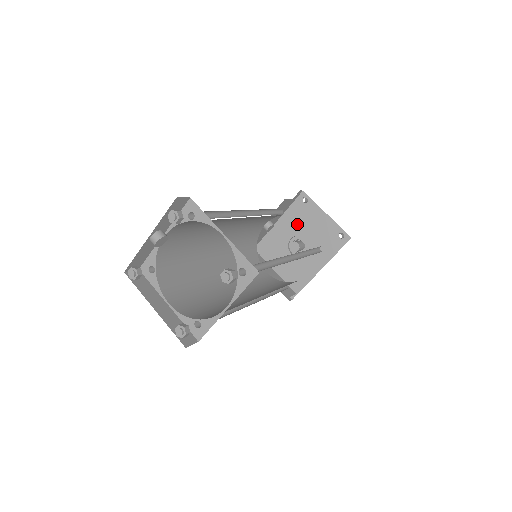
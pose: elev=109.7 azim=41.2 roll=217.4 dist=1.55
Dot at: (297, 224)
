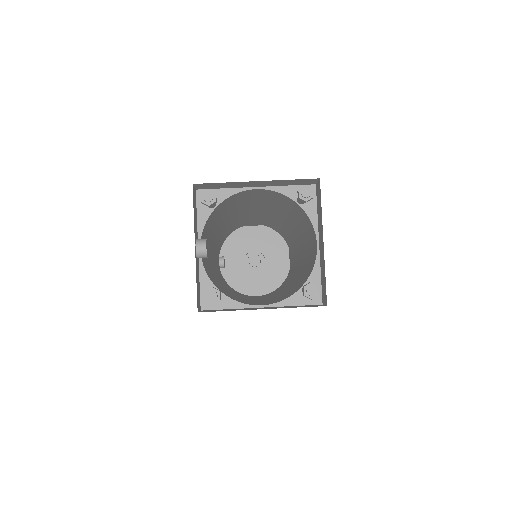
Dot at: (238, 246)
